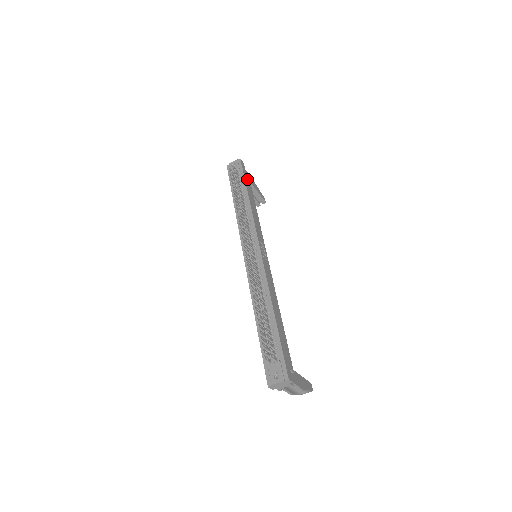
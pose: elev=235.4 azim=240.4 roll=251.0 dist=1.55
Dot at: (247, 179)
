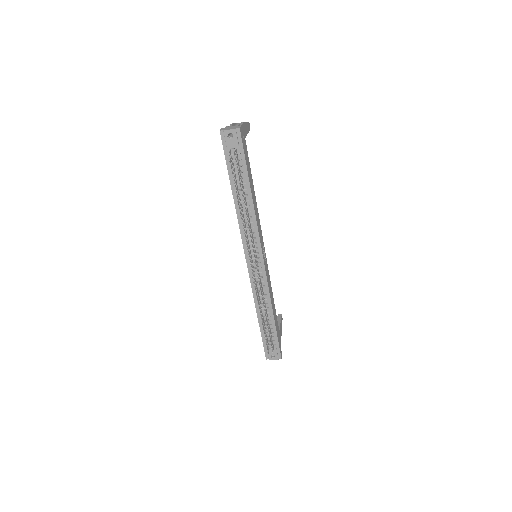
Dot at: (246, 157)
